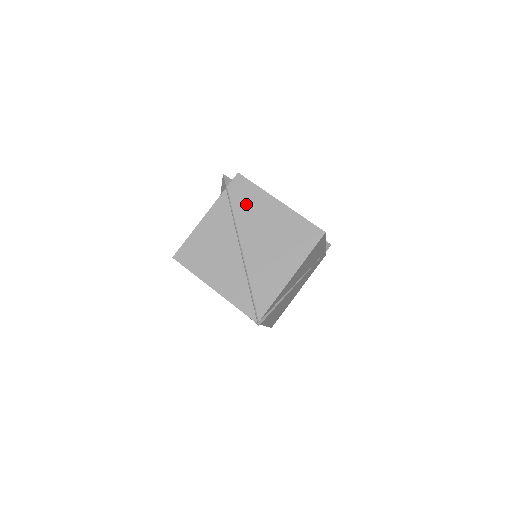
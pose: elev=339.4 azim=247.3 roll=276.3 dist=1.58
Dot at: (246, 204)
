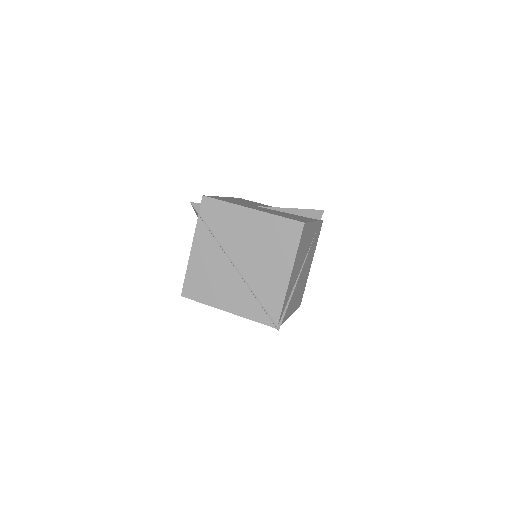
Dot at: (222, 223)
